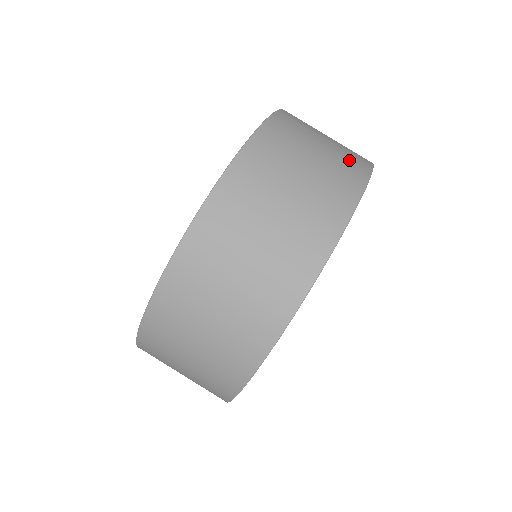
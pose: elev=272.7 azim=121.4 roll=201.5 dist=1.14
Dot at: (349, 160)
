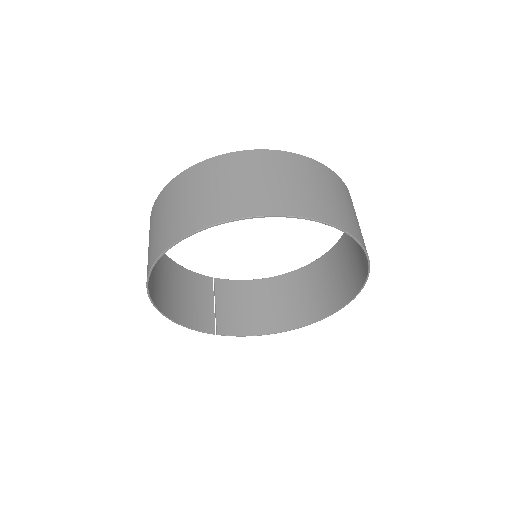
Dot at: (283, 199)
